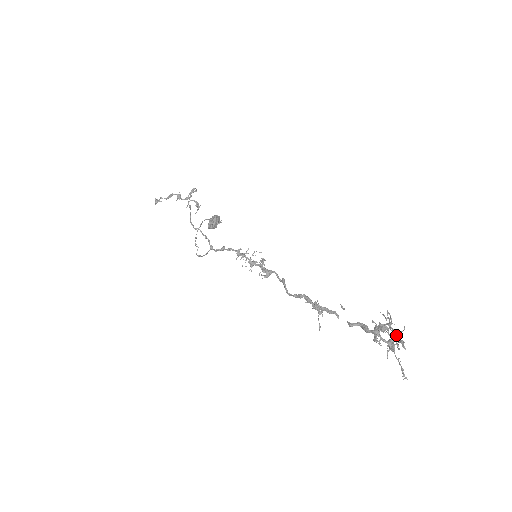
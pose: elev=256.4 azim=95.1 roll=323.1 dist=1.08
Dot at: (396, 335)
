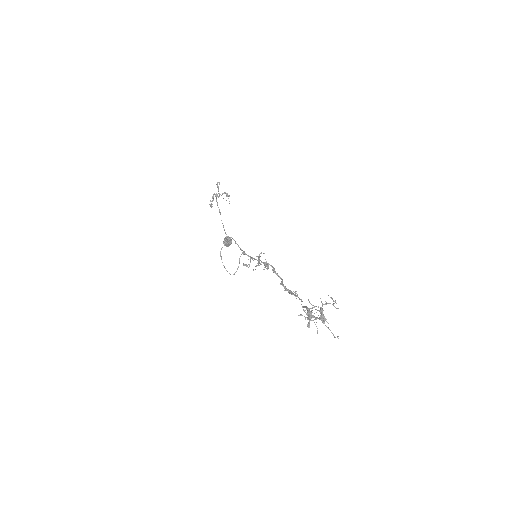
Dot at: occluded
